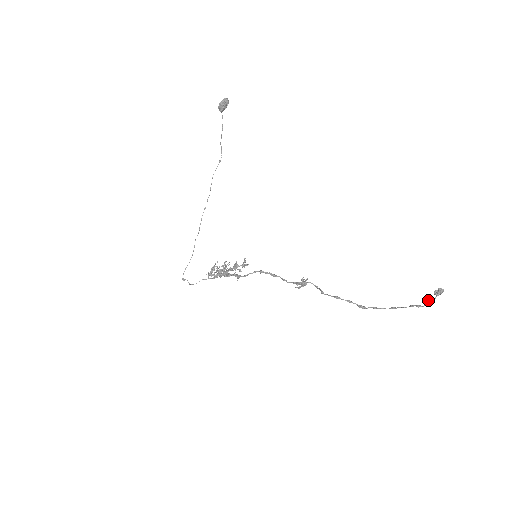
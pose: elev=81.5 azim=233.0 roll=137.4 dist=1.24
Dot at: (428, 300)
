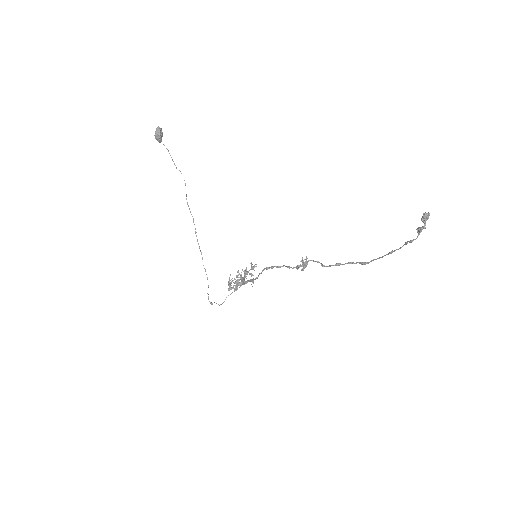
Dot at: (418, 230)
